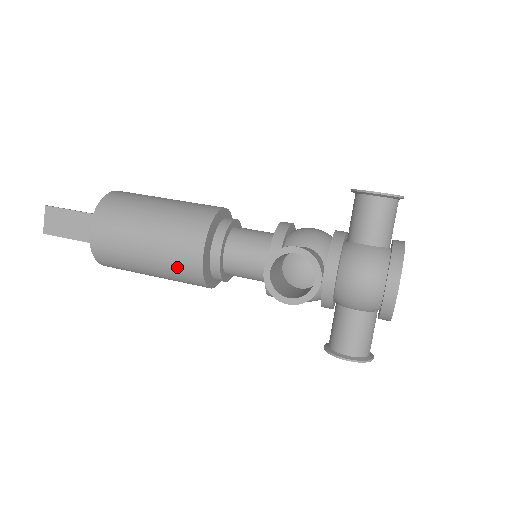
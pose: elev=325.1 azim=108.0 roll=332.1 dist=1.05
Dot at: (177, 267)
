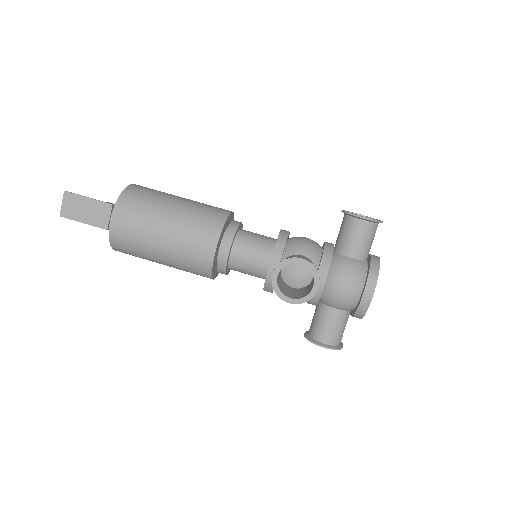
Dot at: (189, 260)
